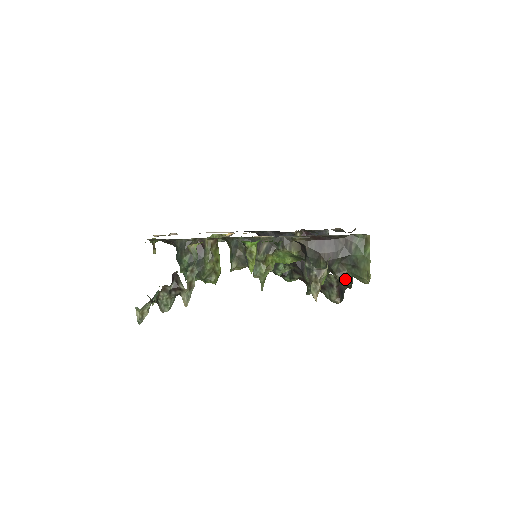
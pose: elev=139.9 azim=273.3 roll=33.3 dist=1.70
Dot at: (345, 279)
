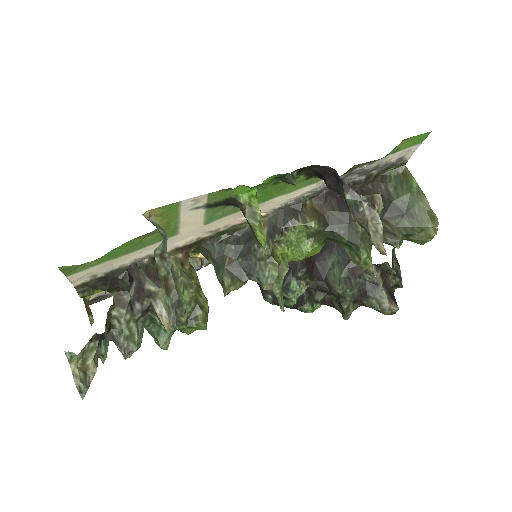
Dot at: (400, 242)
